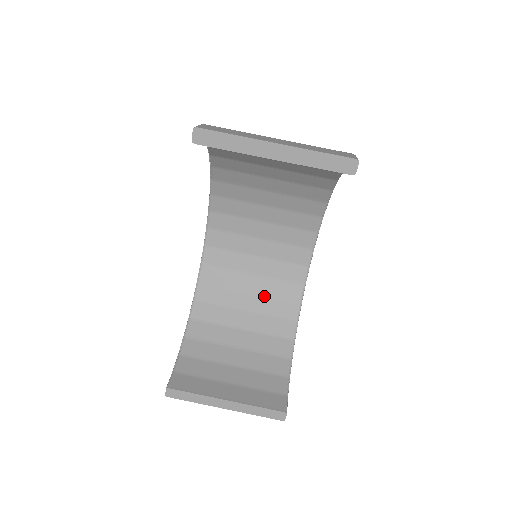
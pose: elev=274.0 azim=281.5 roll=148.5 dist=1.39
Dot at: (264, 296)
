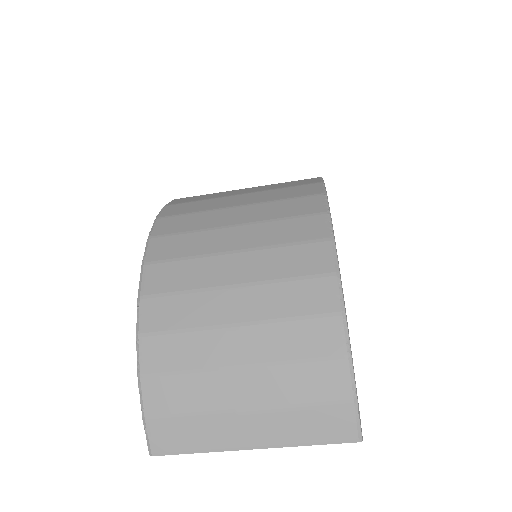
Dot at: occluded
